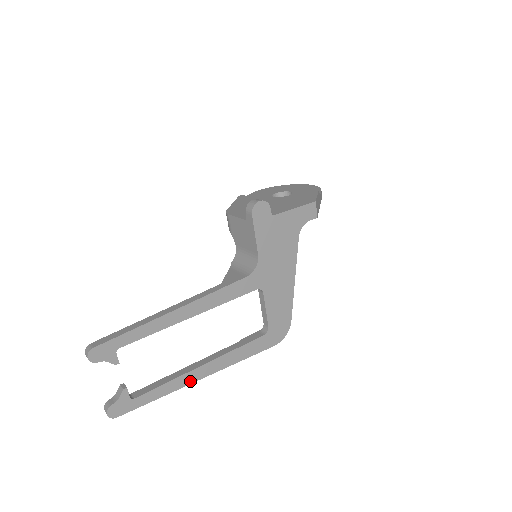
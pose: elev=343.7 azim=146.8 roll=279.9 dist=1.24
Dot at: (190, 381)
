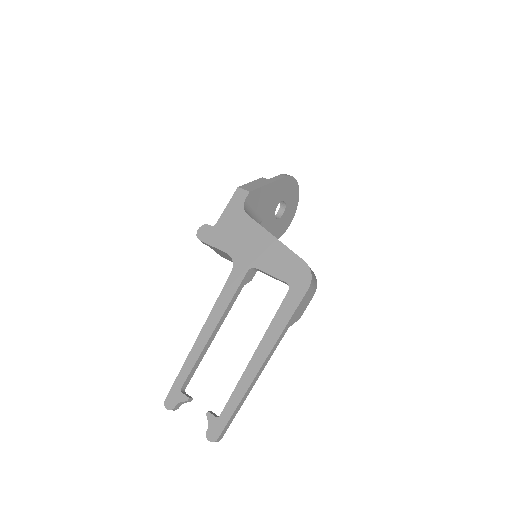
Dot at: (255, 372)
